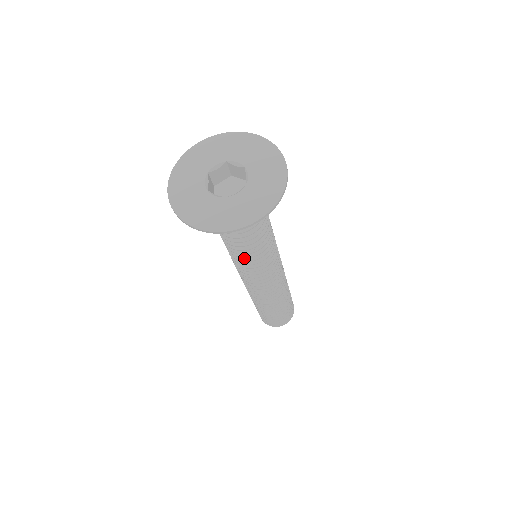
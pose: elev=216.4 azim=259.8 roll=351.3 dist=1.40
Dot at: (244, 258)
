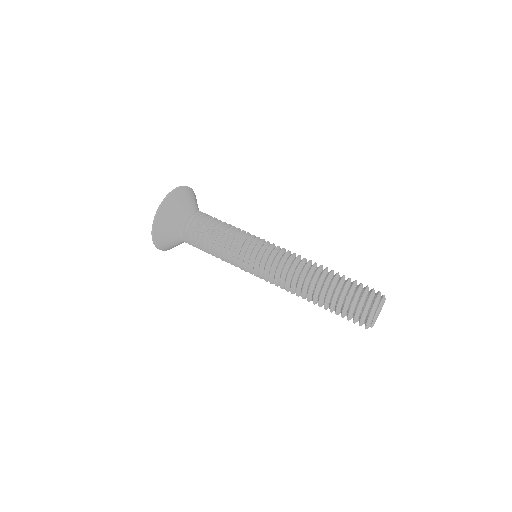
Dot at: (225, 245)
